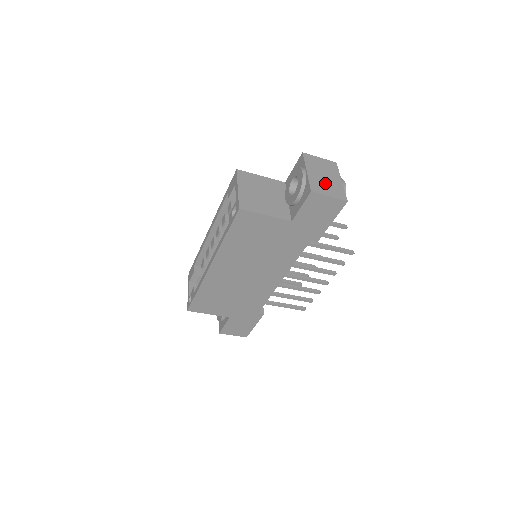
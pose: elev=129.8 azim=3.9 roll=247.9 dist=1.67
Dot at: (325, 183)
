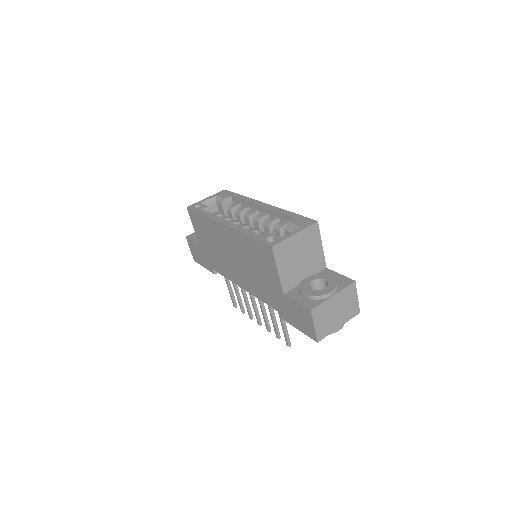
Dot at: (328, 316)
